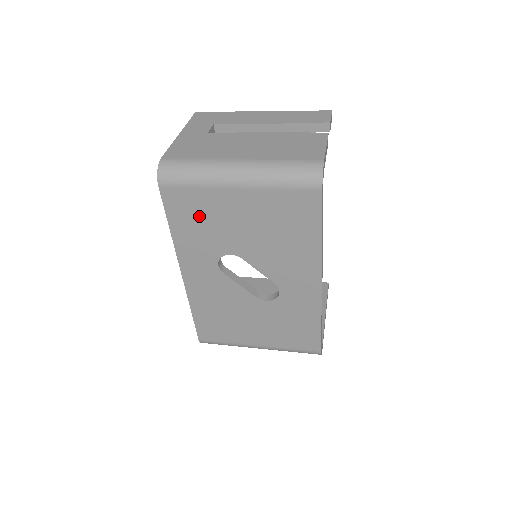
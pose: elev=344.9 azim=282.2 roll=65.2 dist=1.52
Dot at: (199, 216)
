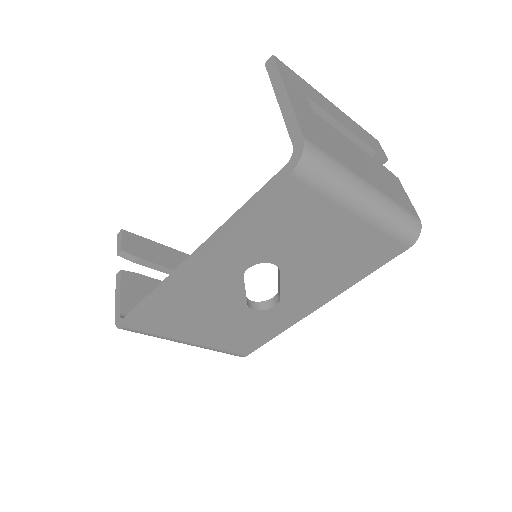
Dot at: (291, 221)
